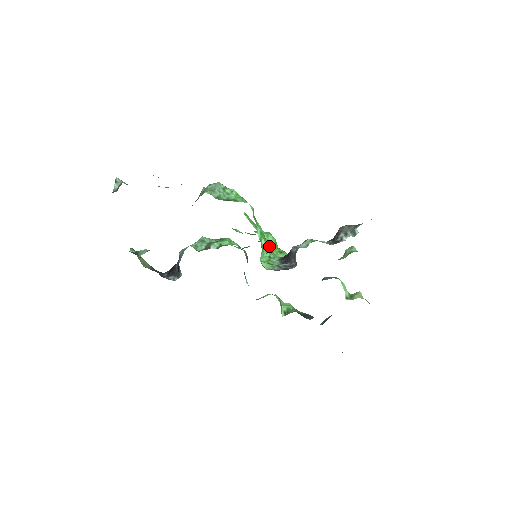
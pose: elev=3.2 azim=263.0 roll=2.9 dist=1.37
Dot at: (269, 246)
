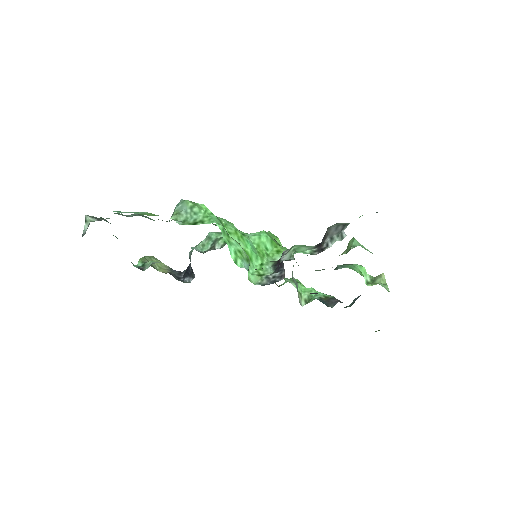
Dot at: (262, 249)
